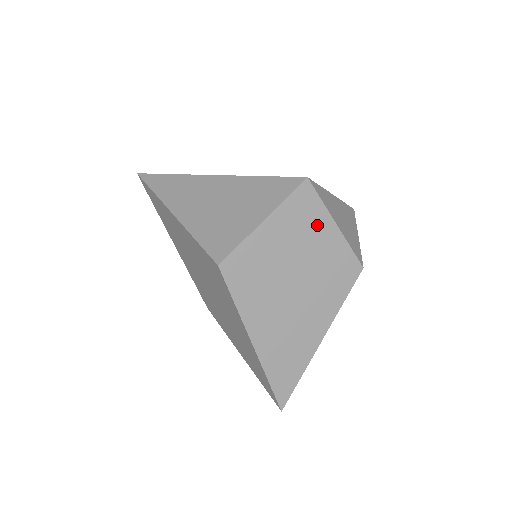
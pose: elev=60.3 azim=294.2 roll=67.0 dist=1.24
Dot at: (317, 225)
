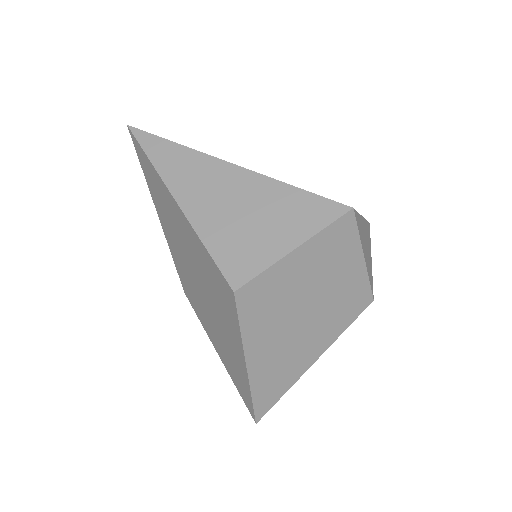
Dot at: (346, 257)
